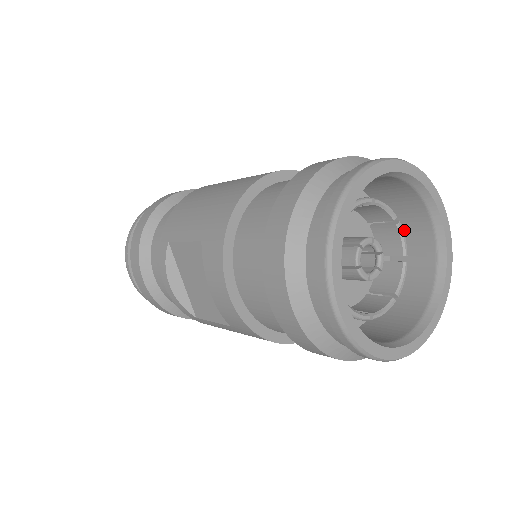
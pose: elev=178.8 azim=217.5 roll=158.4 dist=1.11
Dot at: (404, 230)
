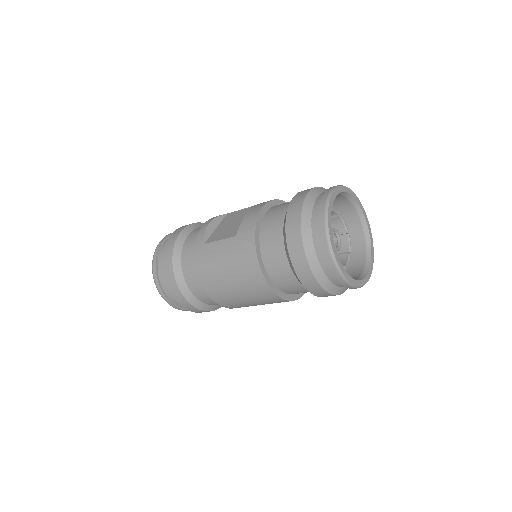
Dot at: (347, 271)
